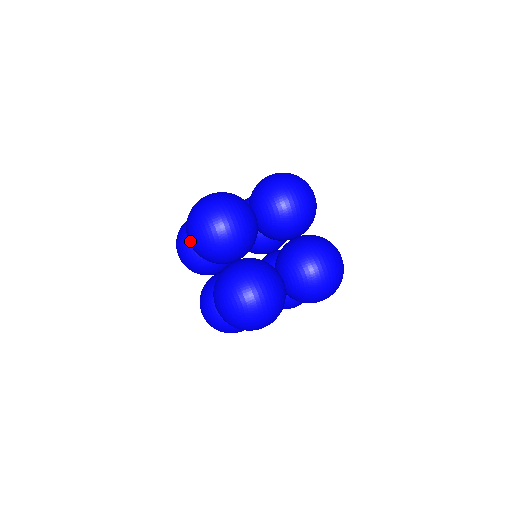
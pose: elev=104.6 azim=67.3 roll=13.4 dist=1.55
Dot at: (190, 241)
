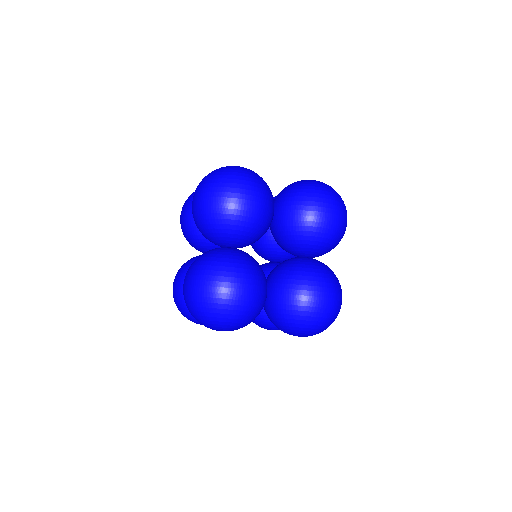
Dot at: occluded
